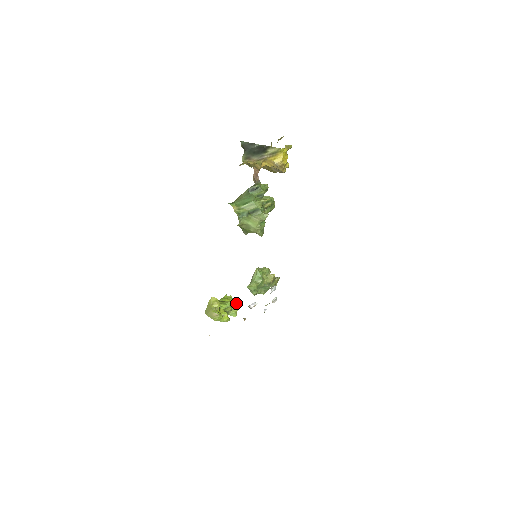
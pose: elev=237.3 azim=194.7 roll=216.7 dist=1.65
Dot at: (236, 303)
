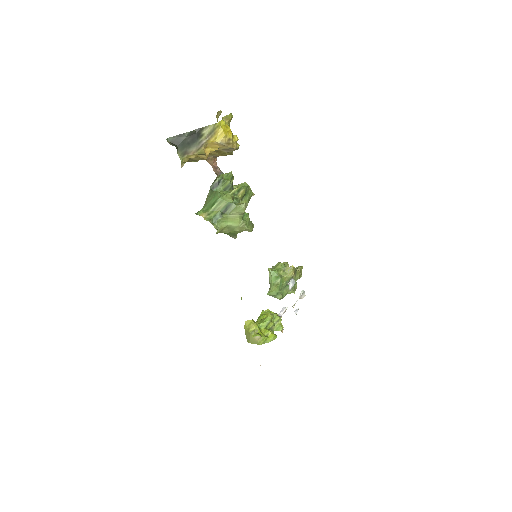
Dot at: (276, 315)
